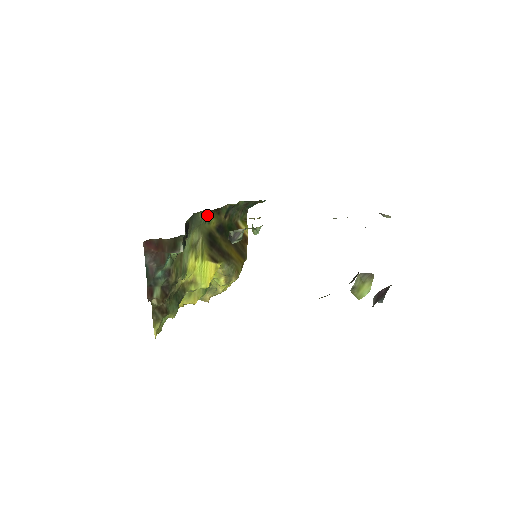
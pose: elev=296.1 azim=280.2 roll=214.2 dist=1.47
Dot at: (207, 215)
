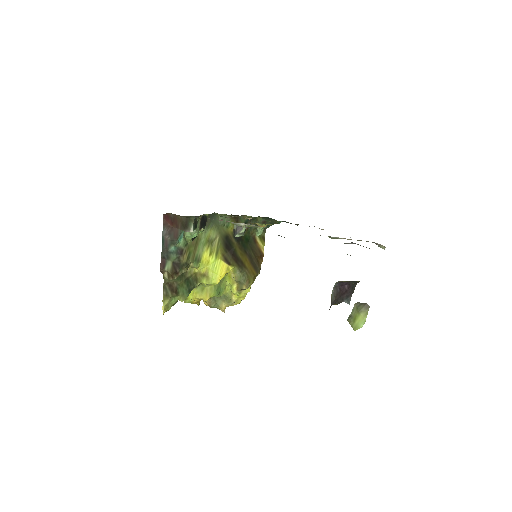
Dot at: (226, 219)
